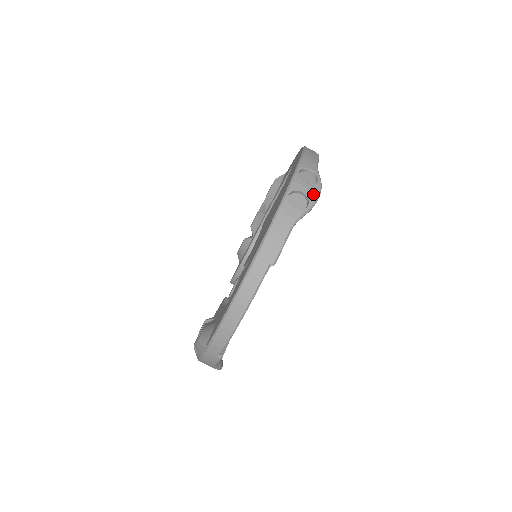
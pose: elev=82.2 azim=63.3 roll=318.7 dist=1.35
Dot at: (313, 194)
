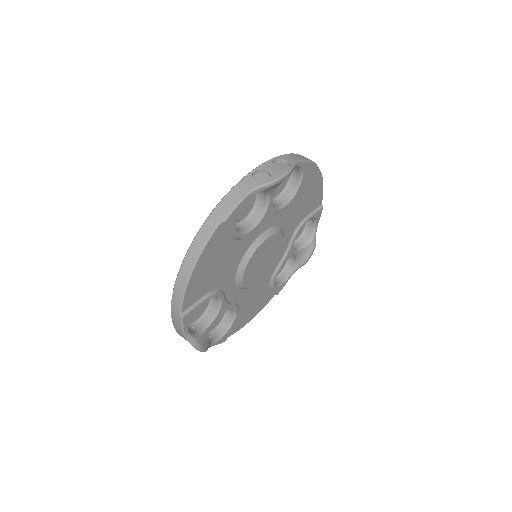
Dot at: (278, 174)
